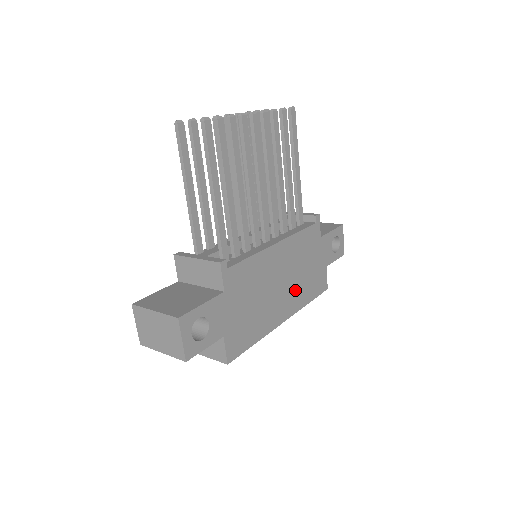
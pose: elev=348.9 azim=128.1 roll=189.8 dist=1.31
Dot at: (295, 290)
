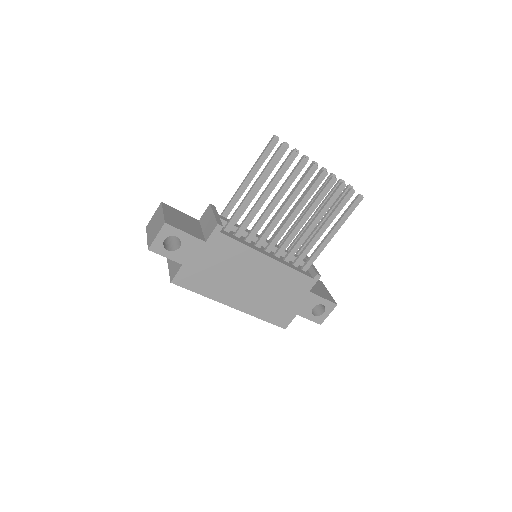
Dot at: (257, 299)
